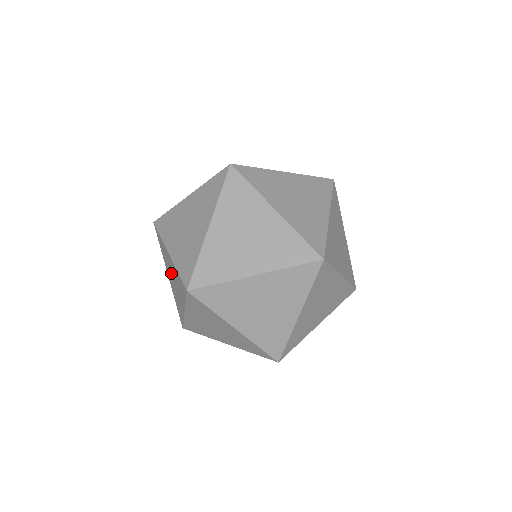
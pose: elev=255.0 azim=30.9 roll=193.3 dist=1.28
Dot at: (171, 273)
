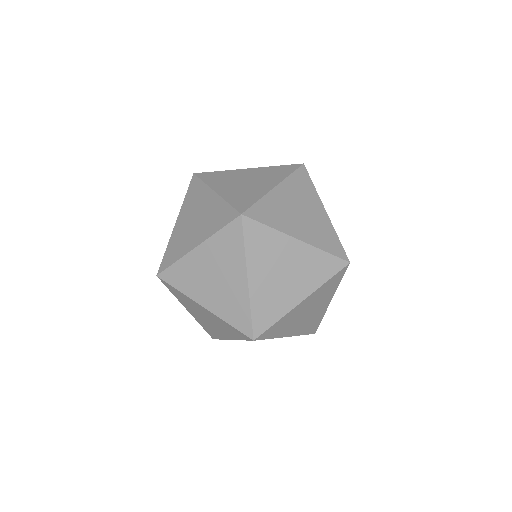
Dot at: (196, 213)
